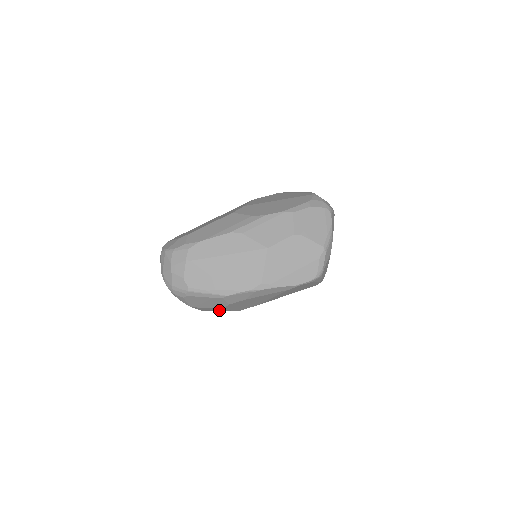
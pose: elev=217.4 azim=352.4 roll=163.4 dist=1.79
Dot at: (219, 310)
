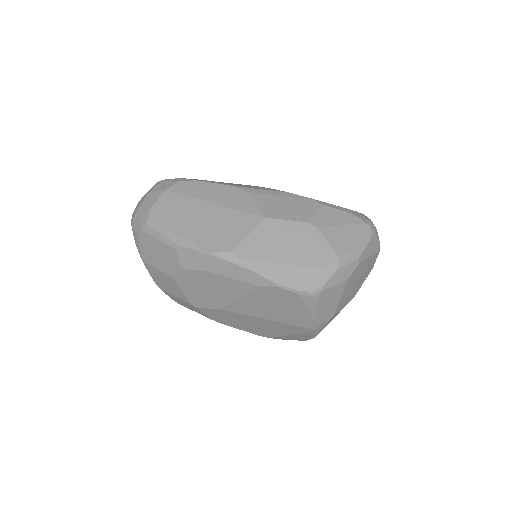
Dot at: (173, 289)
